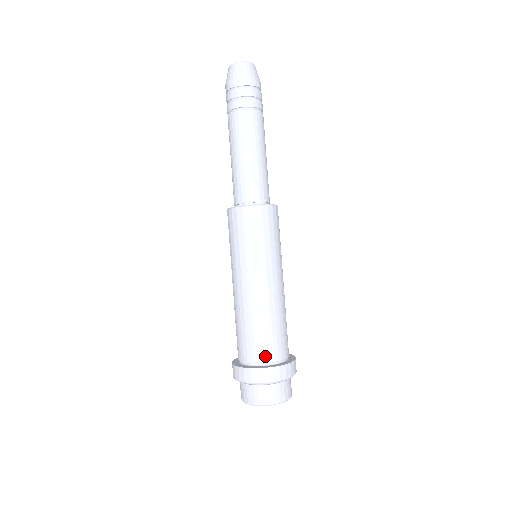
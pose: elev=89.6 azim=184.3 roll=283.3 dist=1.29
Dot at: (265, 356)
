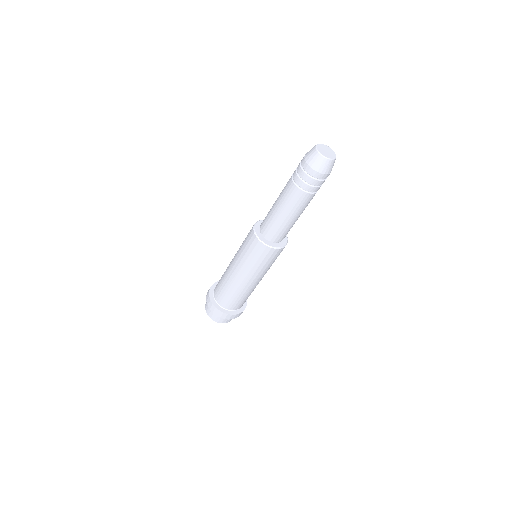
Dot at: occluded
